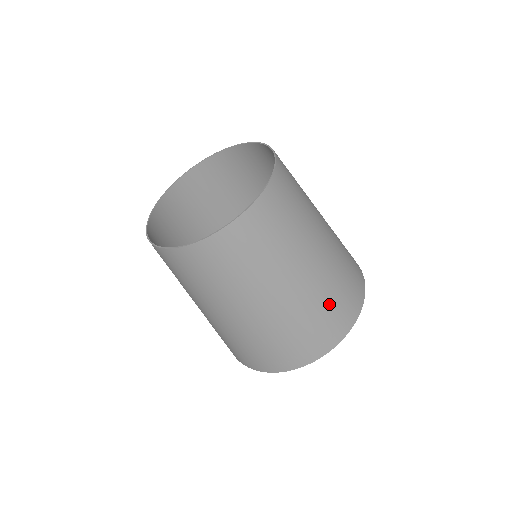
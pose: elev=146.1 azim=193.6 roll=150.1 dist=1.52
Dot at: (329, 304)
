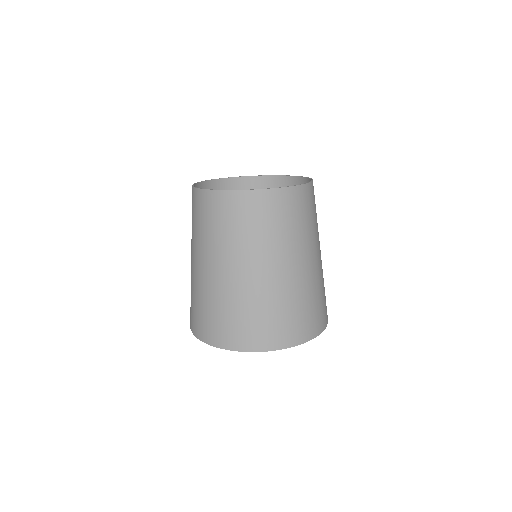
Dot at: occluded
